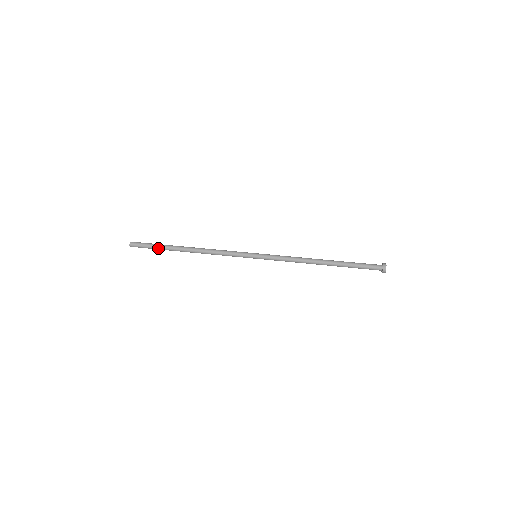
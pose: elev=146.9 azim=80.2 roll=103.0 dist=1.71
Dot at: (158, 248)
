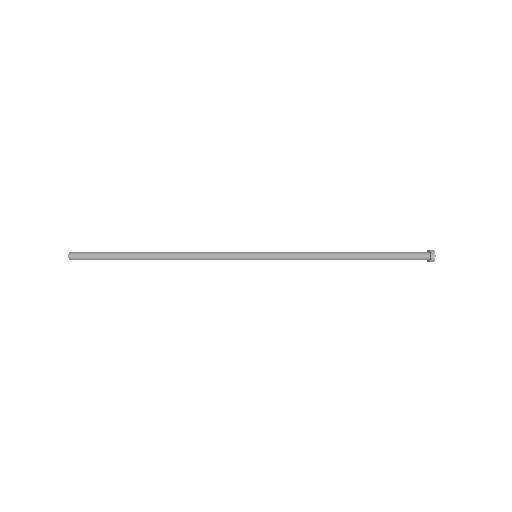
Dot at: (112, 258)
